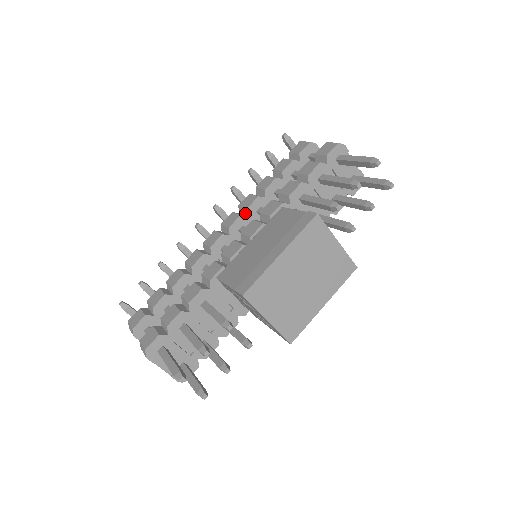
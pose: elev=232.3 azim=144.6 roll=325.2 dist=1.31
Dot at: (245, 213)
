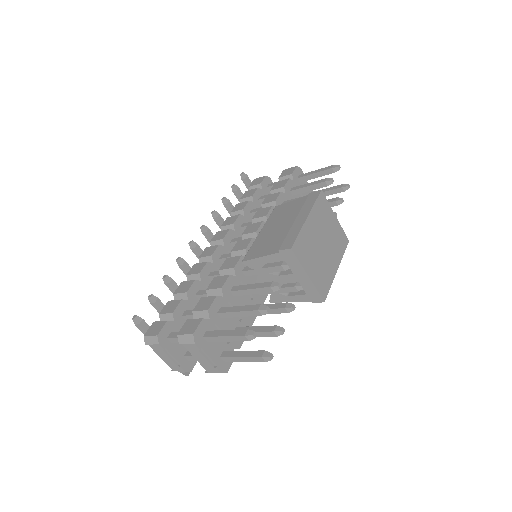
Dot at: occluded
